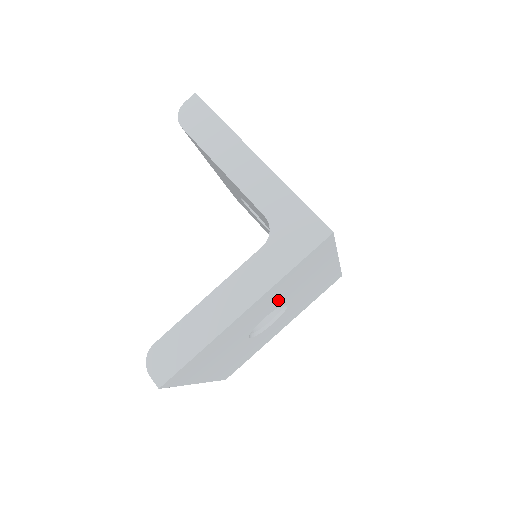
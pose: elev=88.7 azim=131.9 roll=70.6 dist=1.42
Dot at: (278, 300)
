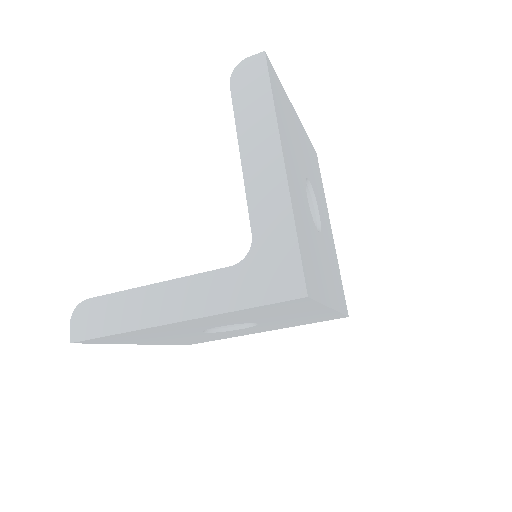
Dot at: (236, 320)
